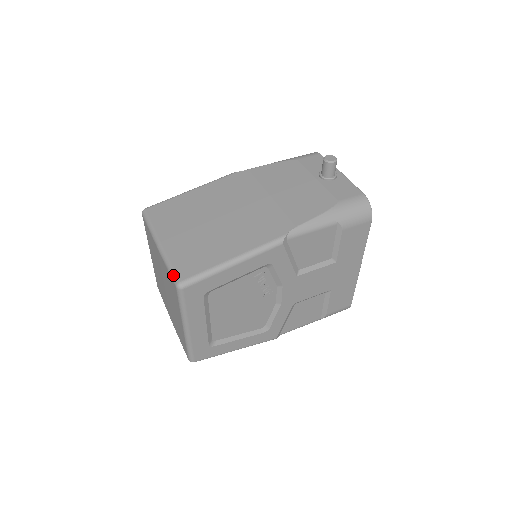
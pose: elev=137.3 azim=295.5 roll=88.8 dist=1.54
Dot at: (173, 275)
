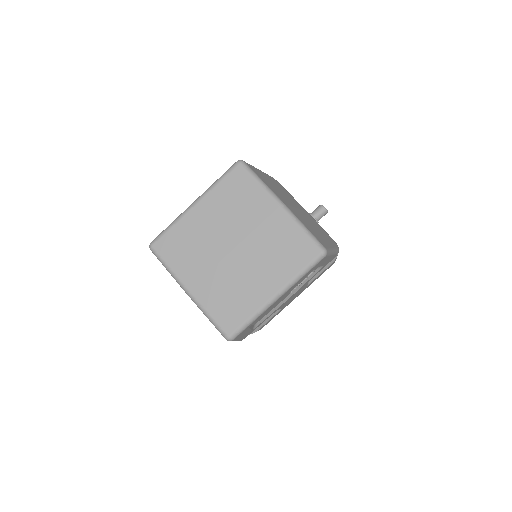
Dot at: (316, 240)
